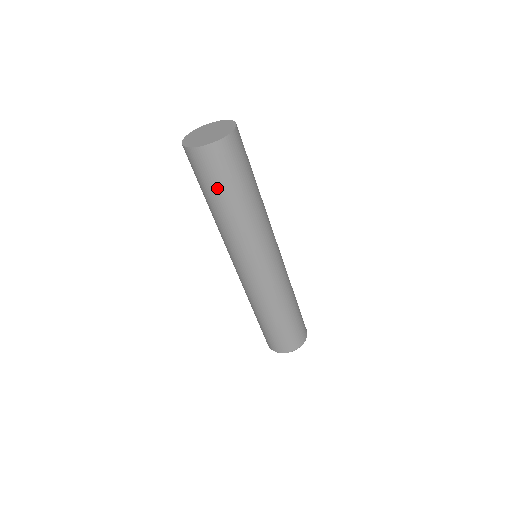
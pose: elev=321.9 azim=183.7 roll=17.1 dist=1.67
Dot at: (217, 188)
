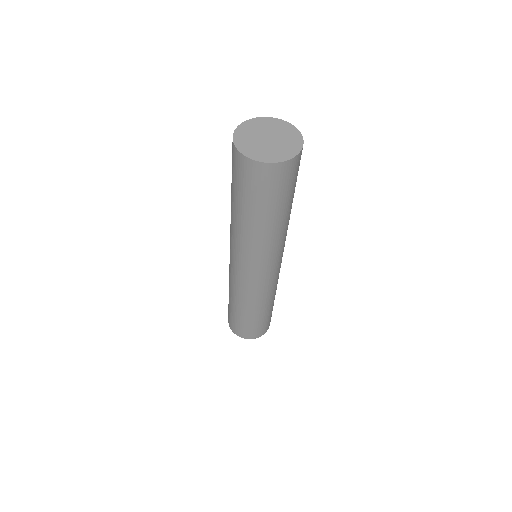
Dot at: (264, 204)
